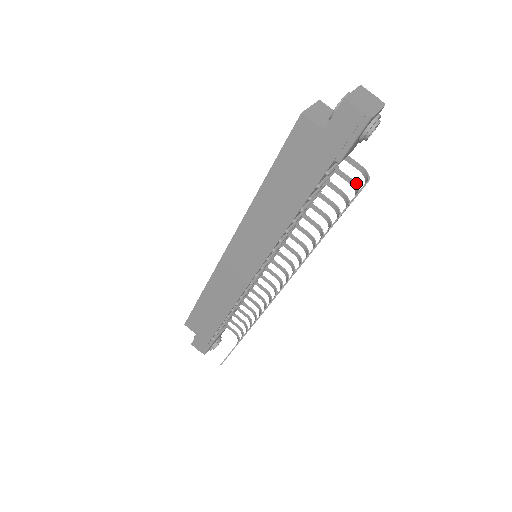
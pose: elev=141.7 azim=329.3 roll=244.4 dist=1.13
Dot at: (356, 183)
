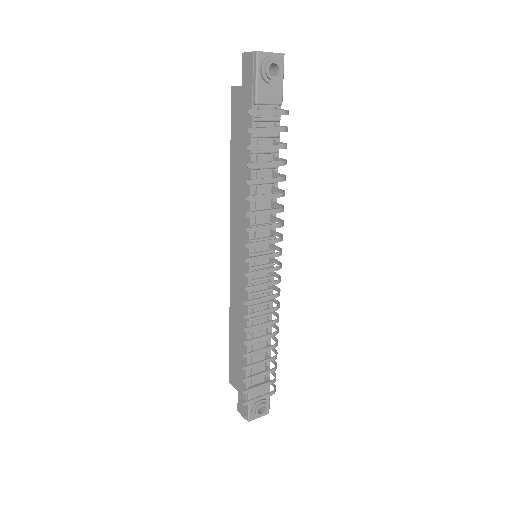
Dot at: occluded
